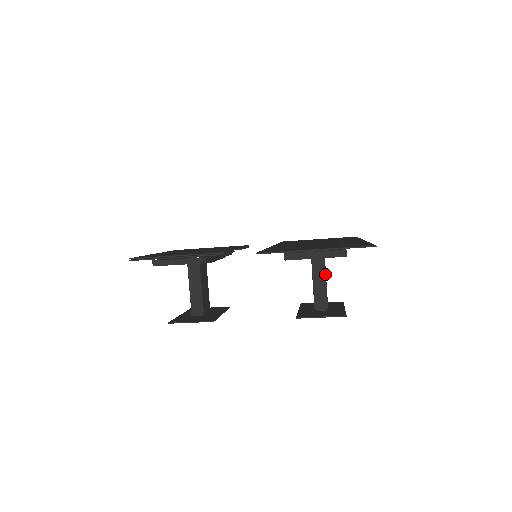
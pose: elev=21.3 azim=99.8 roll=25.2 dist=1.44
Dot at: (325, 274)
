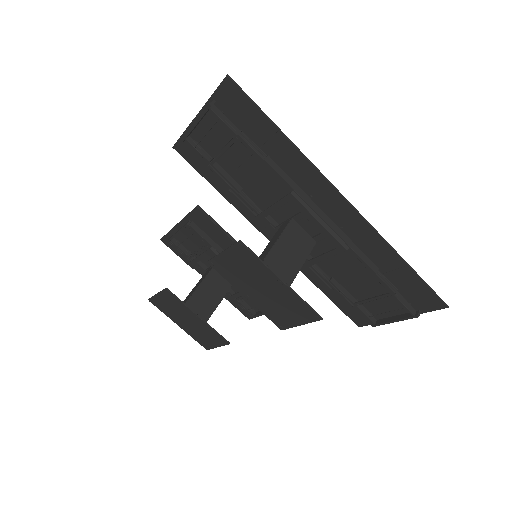
Dot at: (280, 236)
